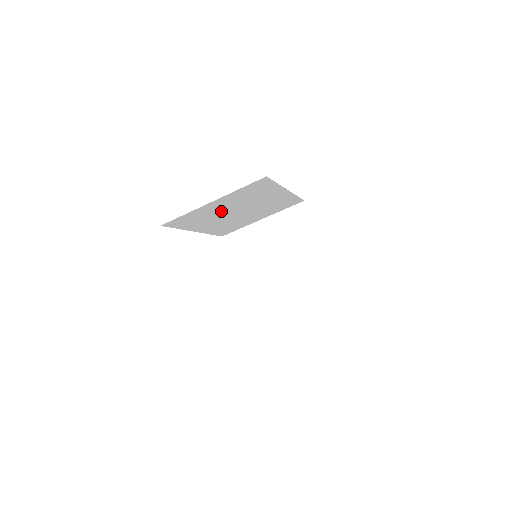
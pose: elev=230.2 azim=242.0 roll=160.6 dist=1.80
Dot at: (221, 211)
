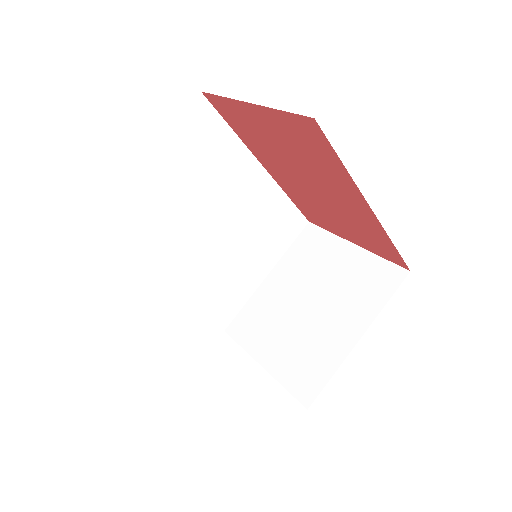
Dot at: (177, 214)
